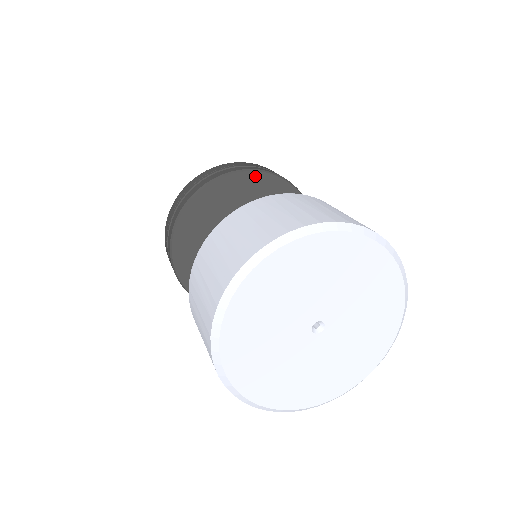
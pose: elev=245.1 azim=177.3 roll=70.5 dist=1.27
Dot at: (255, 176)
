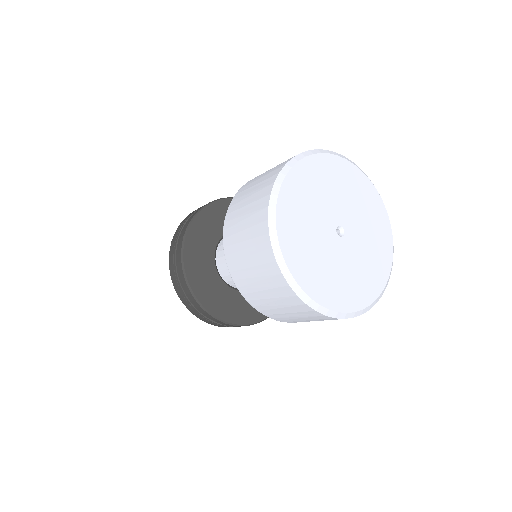
Dot at: (221, 203)
